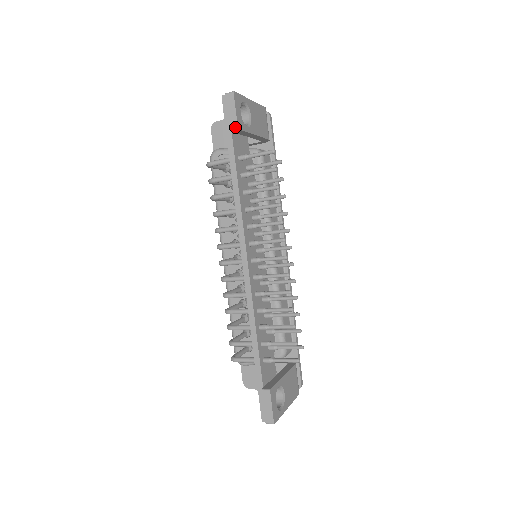
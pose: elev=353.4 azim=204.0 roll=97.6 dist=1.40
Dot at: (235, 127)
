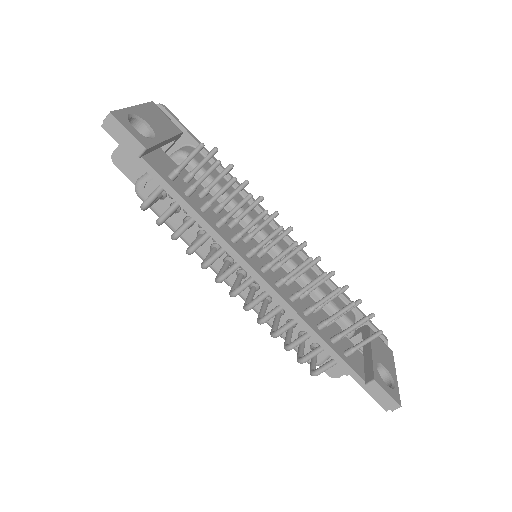
Dot at: (142, 150)
